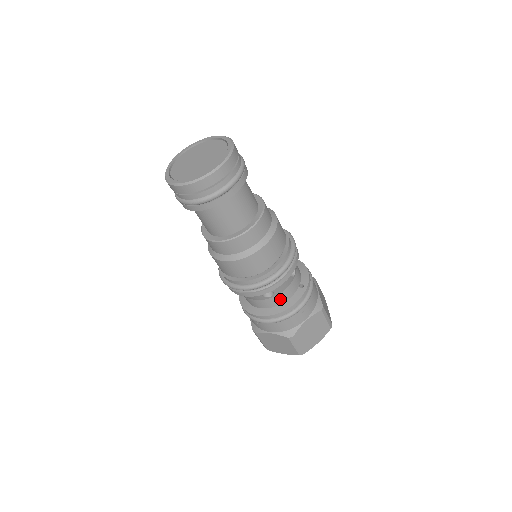
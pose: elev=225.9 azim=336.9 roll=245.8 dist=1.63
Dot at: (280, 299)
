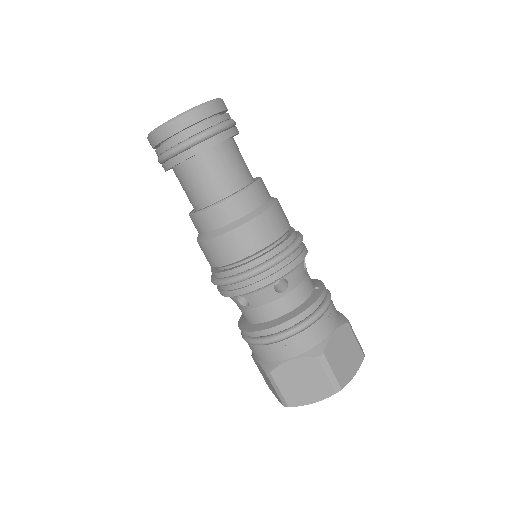
Dot at: (296, 298)
